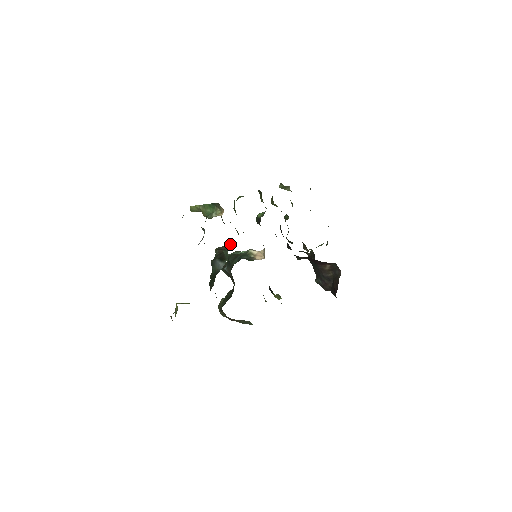
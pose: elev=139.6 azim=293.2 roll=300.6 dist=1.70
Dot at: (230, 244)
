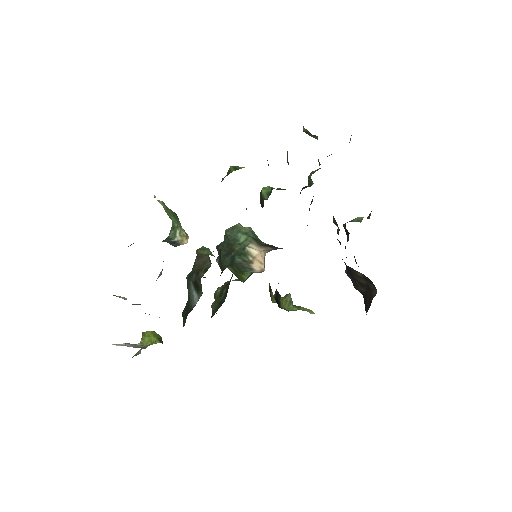
Dot at: (210, 261)
